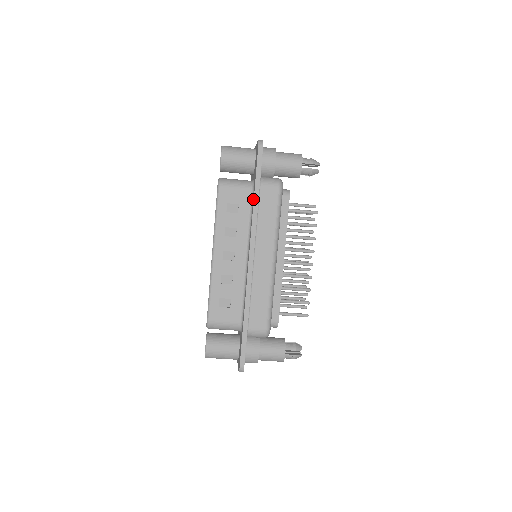
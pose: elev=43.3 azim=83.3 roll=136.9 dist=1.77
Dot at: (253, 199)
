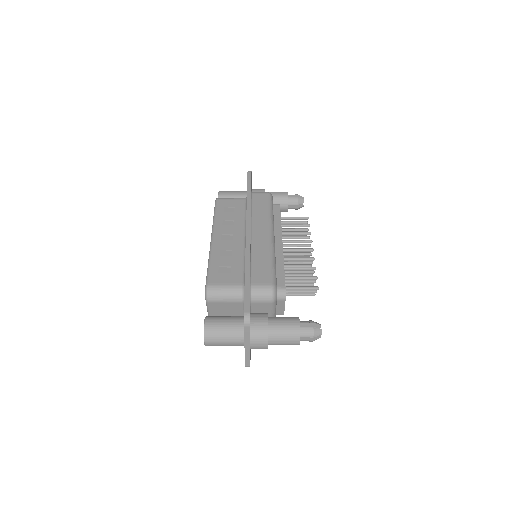
Dot at: occluded
